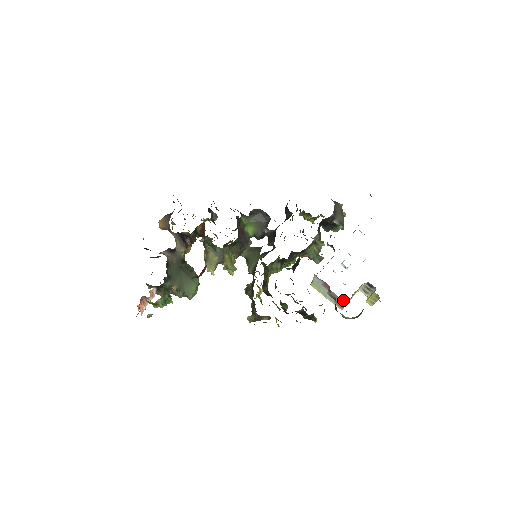
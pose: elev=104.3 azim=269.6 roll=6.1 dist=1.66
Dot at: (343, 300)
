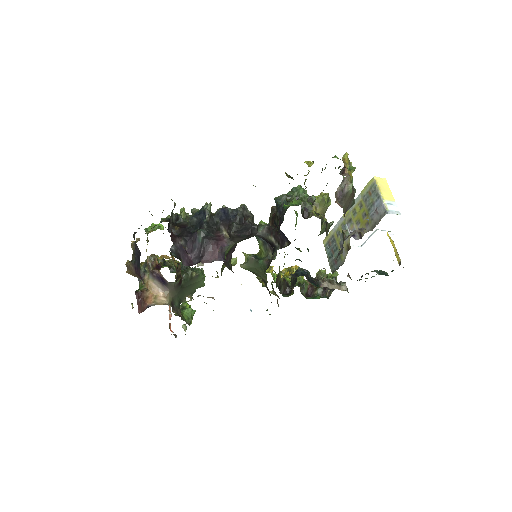
Dot at: occluded
